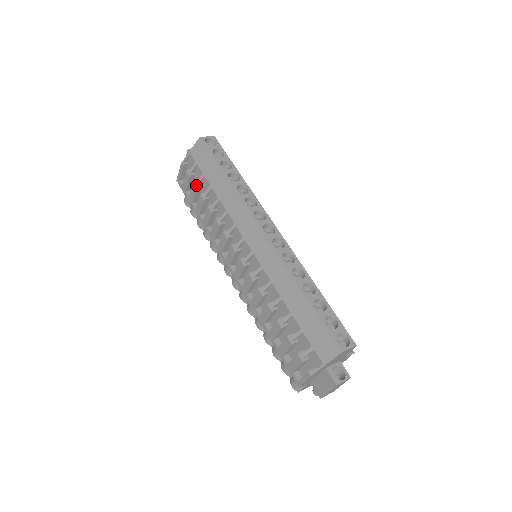
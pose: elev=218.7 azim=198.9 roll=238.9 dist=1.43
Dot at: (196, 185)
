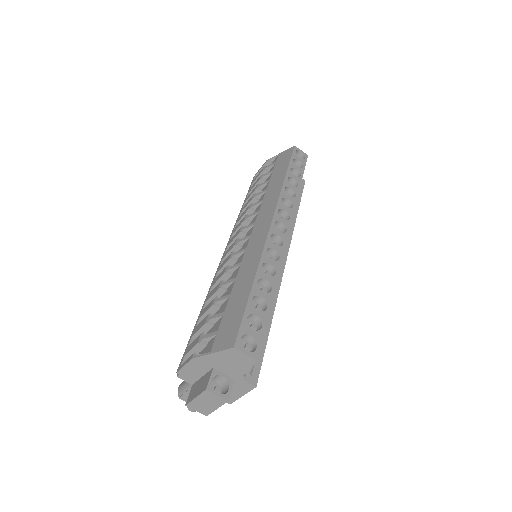
Dot at: (261, 177)
